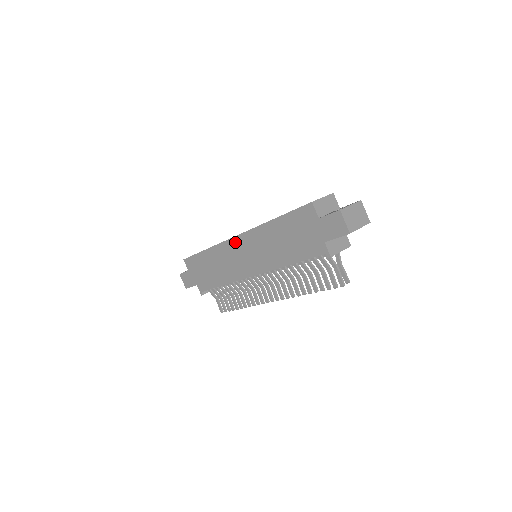
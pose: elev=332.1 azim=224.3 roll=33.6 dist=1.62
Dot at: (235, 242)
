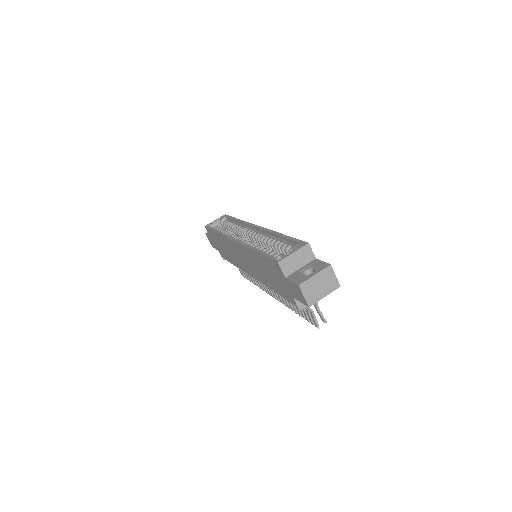
Dot at: (234, 244)
